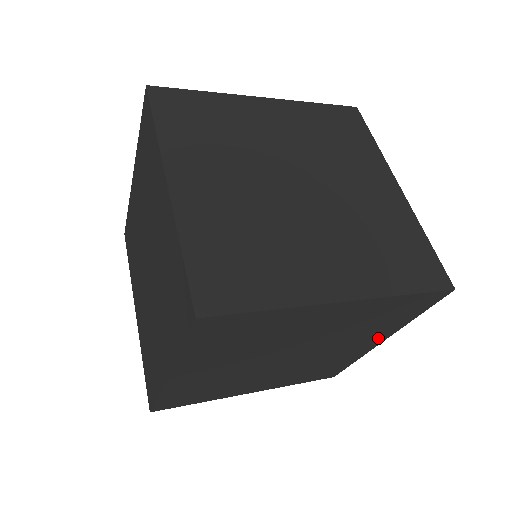
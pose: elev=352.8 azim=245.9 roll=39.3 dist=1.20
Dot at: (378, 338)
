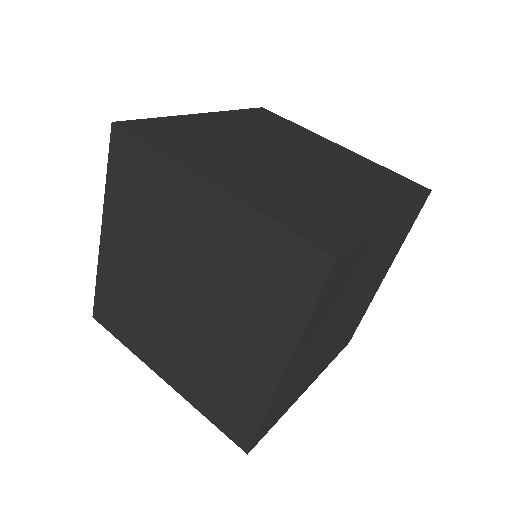
Dot at: occluded
